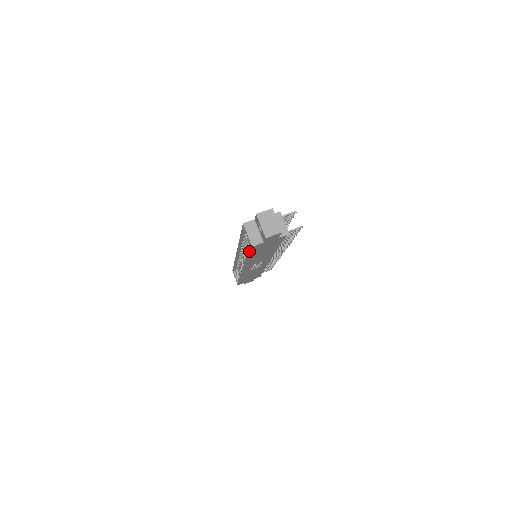
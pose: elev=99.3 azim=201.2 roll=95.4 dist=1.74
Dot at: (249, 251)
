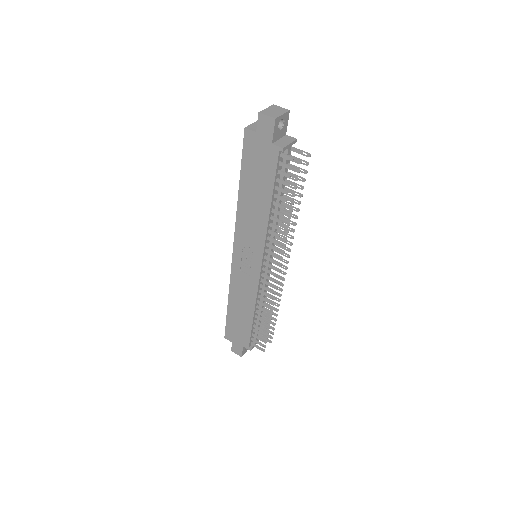
Dot at: (243, 156)
